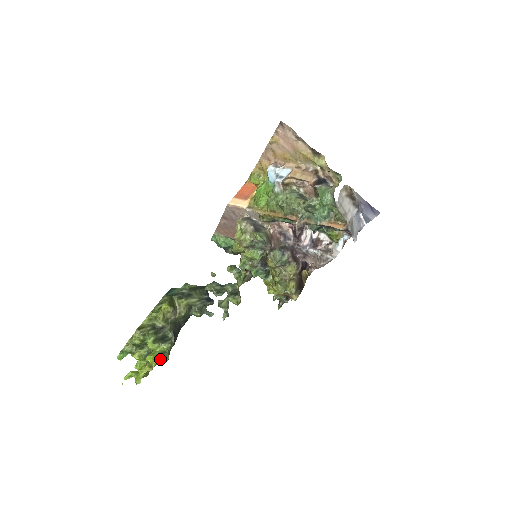
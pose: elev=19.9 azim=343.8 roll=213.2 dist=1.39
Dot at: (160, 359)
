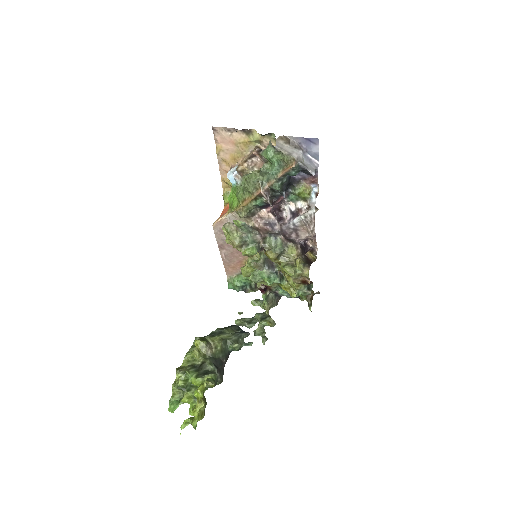
Dot at: (205, 385)
